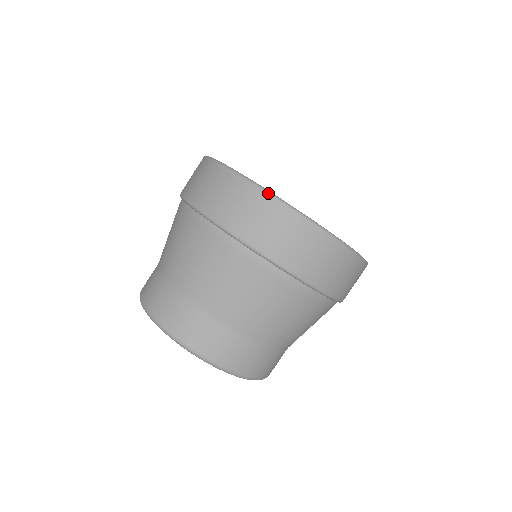
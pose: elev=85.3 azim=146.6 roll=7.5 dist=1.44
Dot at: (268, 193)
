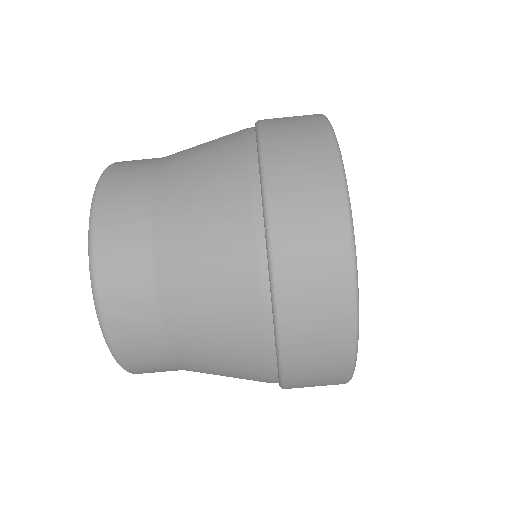
Dot at: (352, 244)
